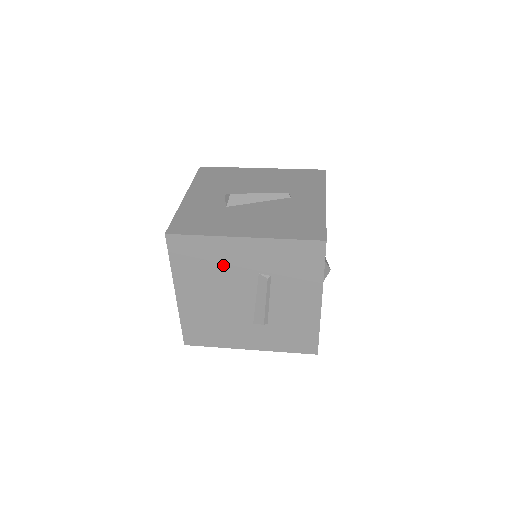
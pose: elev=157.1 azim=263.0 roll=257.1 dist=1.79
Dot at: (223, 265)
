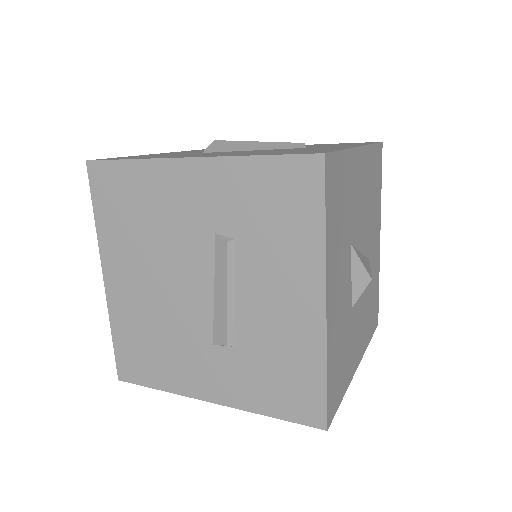
Dot at: (163, 217)
